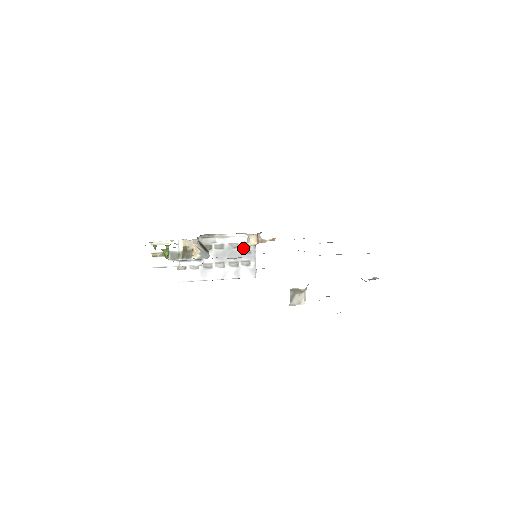
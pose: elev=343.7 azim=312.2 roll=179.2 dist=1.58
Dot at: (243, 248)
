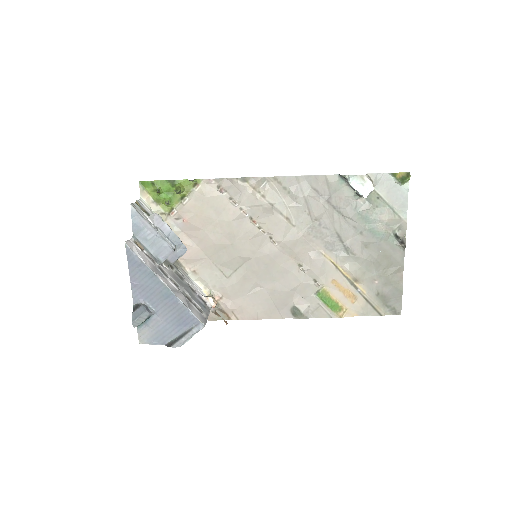
Dot at: (199, 298)
